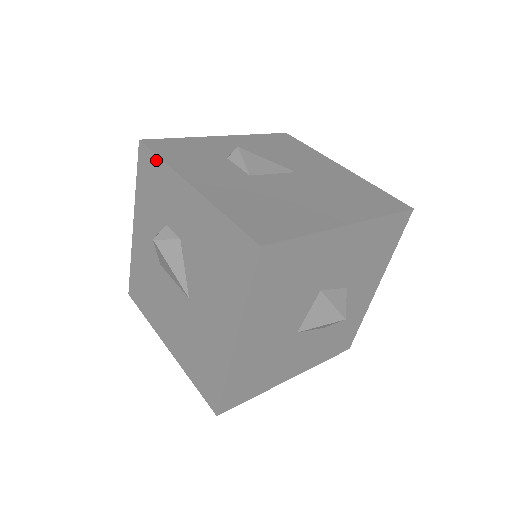
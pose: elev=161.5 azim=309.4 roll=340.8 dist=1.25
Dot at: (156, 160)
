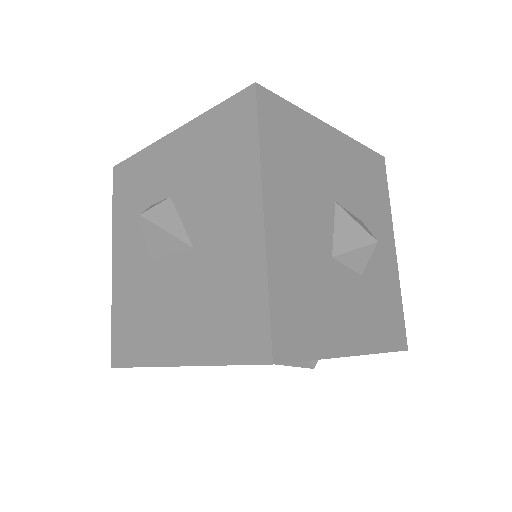
Dot at: (133, 160)
